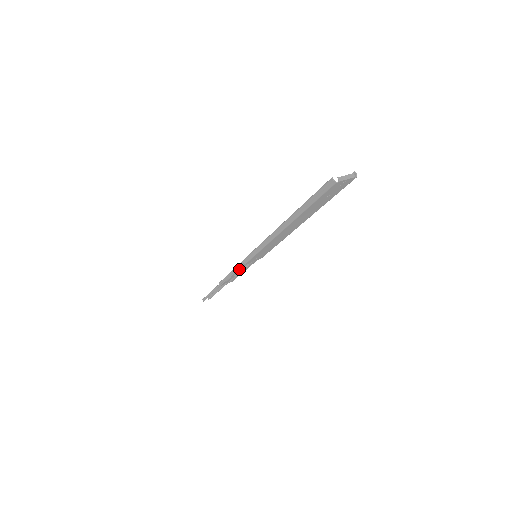
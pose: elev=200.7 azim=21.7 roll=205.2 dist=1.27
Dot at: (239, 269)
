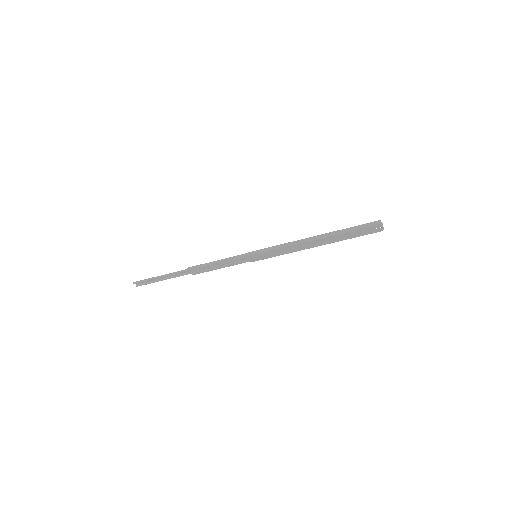
Dot at: (230, 260)
